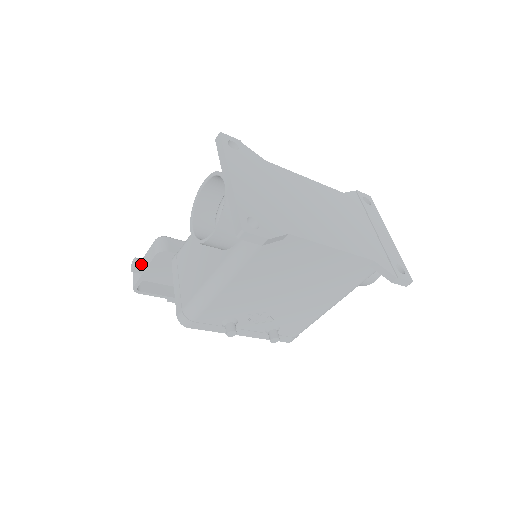
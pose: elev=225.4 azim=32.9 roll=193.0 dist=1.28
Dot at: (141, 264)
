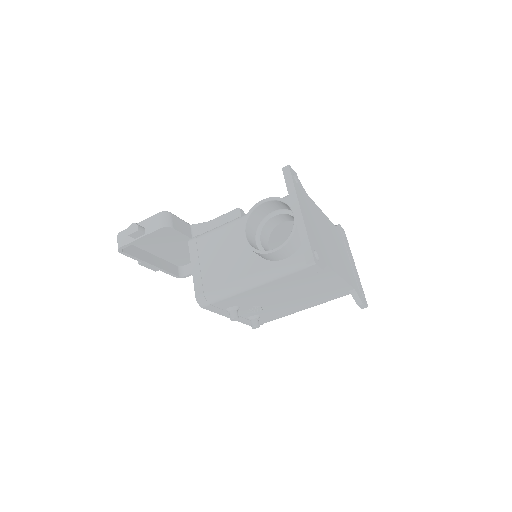
Dot at: (141, 231)
